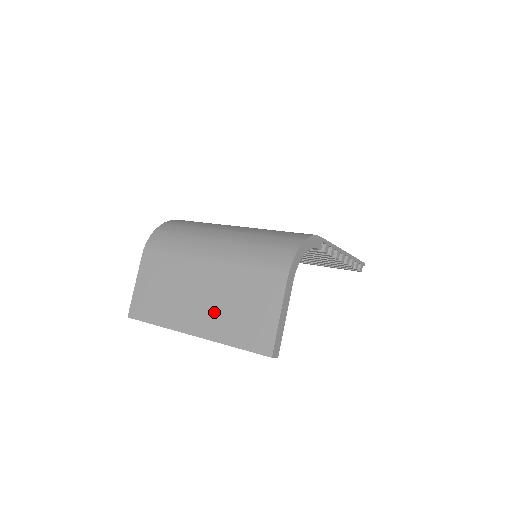
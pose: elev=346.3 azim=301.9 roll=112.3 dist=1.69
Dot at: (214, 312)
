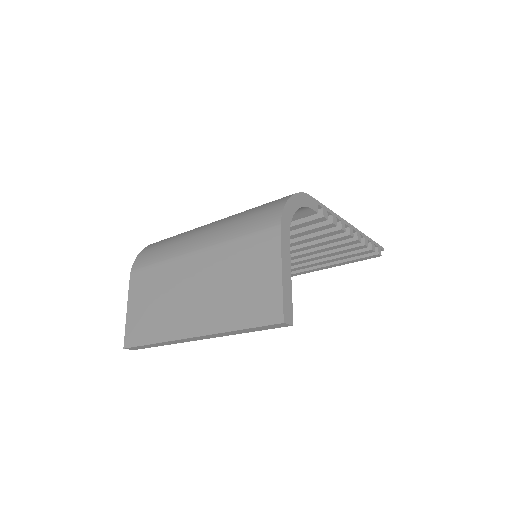
Dot at: (211, 301)
